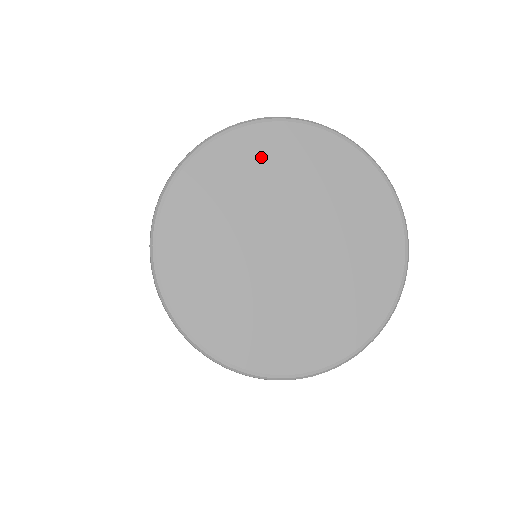
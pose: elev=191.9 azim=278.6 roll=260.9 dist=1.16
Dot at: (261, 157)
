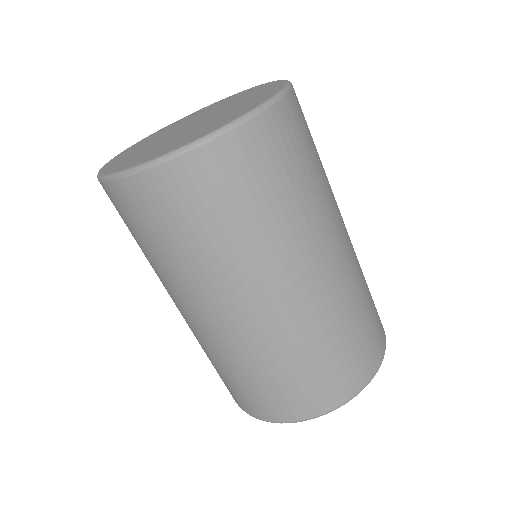
Dot at: occluded
